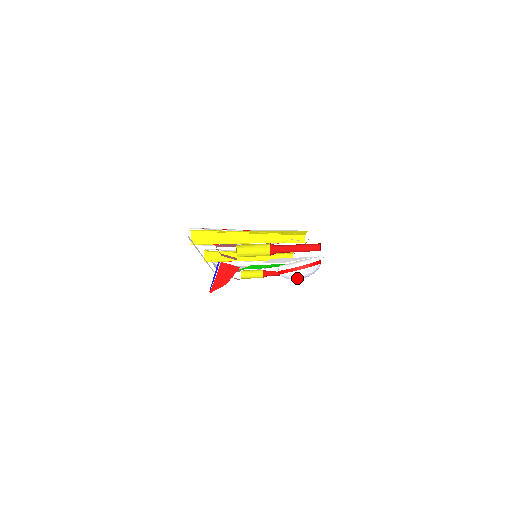
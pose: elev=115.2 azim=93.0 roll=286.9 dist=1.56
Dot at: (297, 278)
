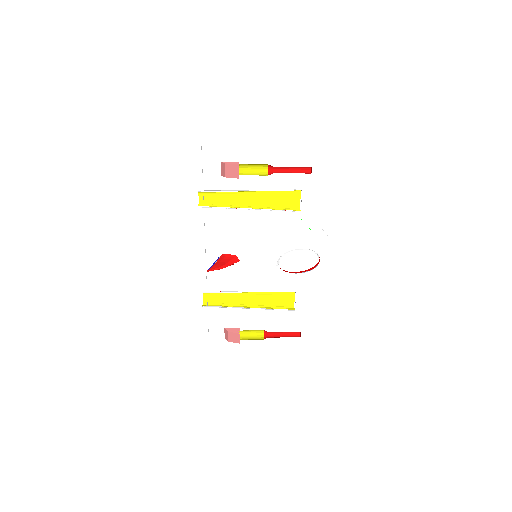
Dot at: occluded
